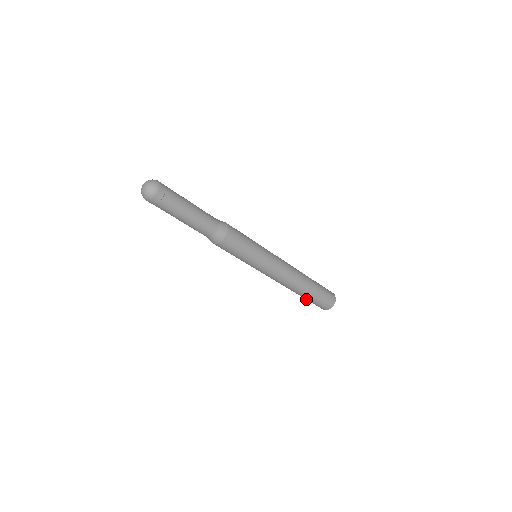
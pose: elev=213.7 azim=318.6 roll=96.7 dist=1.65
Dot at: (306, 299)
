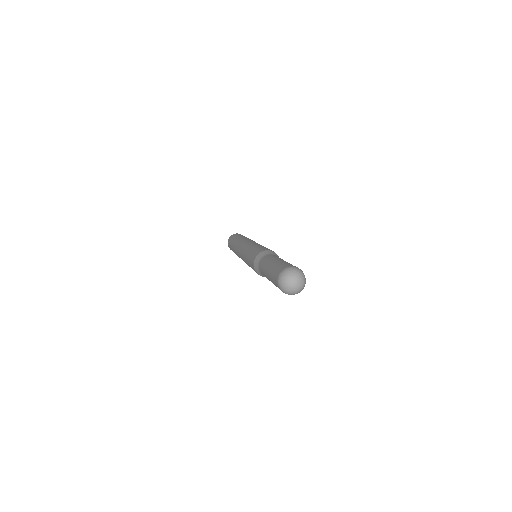
Dot at: occluded
